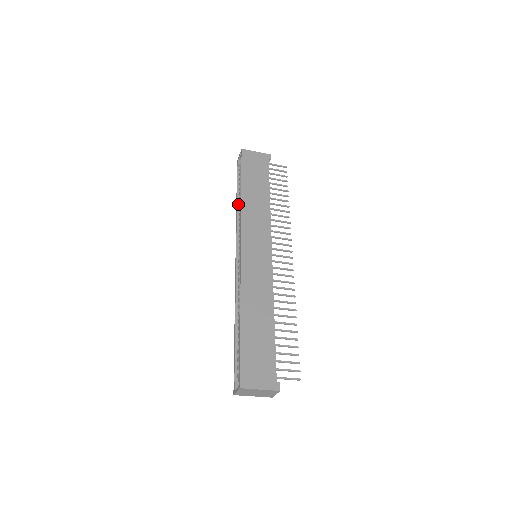
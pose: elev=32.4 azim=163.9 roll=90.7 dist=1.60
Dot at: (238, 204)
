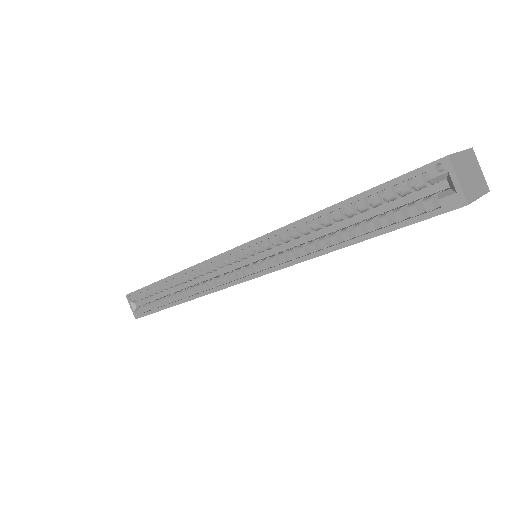
Dot at: (180, 300)
